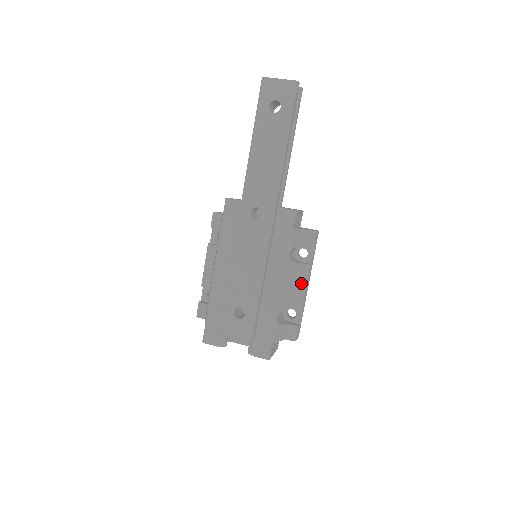
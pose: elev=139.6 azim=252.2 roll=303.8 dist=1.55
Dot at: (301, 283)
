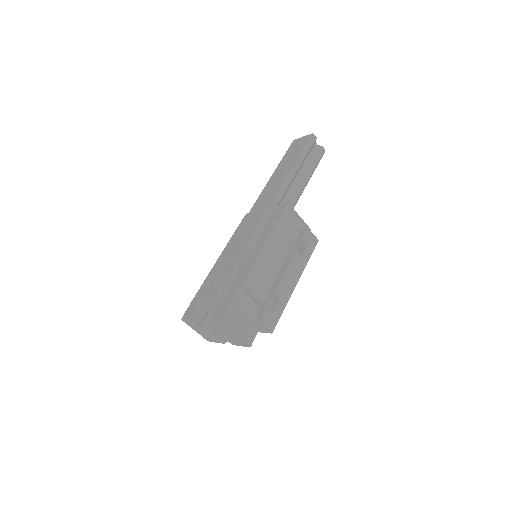
Dot at: (284, 270)
